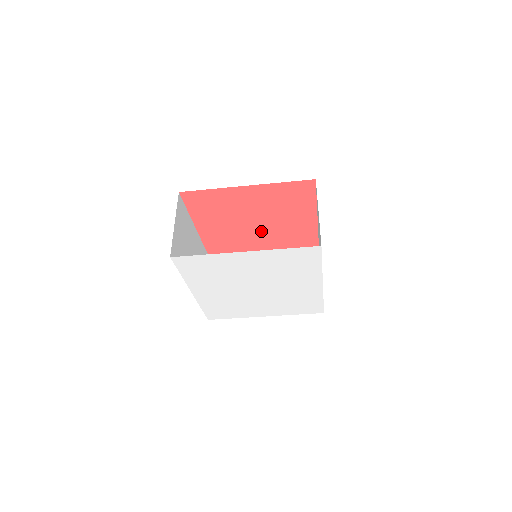
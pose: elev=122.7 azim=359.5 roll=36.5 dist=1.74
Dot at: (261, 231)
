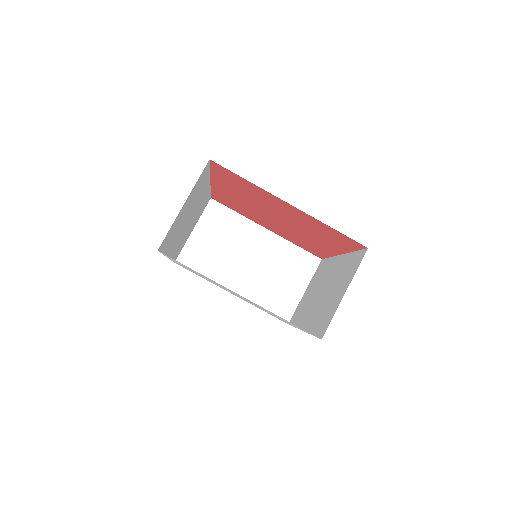
Dot at: (279, 222)
